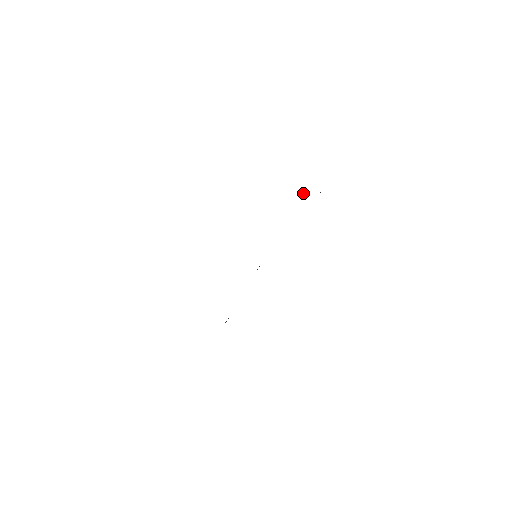
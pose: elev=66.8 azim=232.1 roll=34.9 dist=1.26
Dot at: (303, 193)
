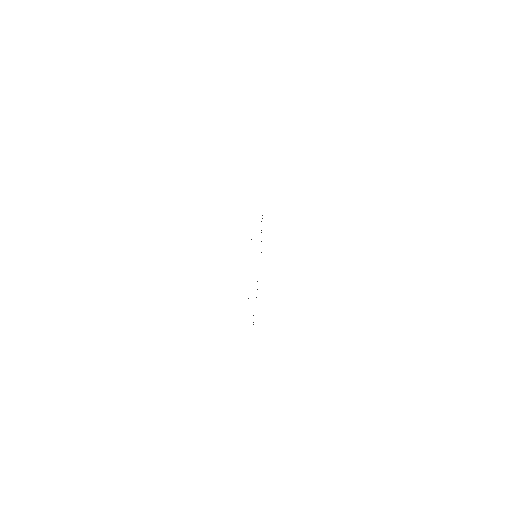
Dot at: occluded
